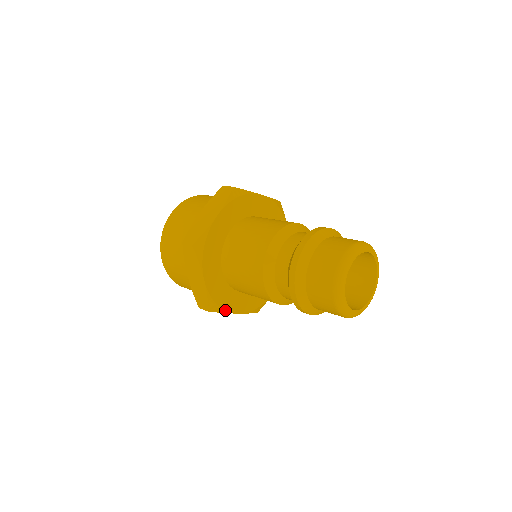
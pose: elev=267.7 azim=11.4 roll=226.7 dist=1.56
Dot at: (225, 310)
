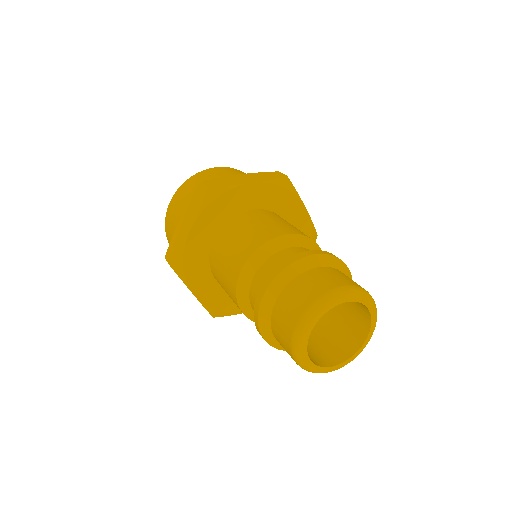
Dot at: (232, 313)
